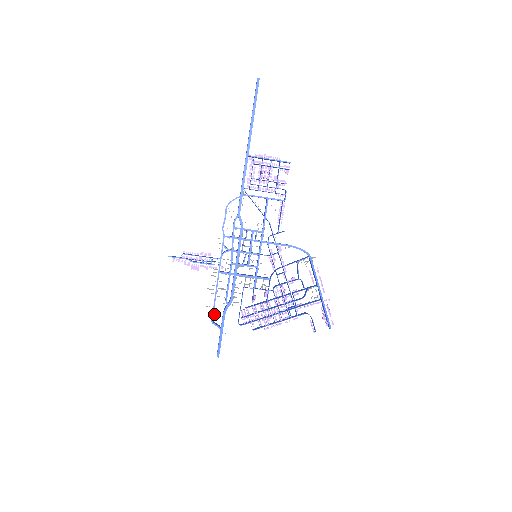
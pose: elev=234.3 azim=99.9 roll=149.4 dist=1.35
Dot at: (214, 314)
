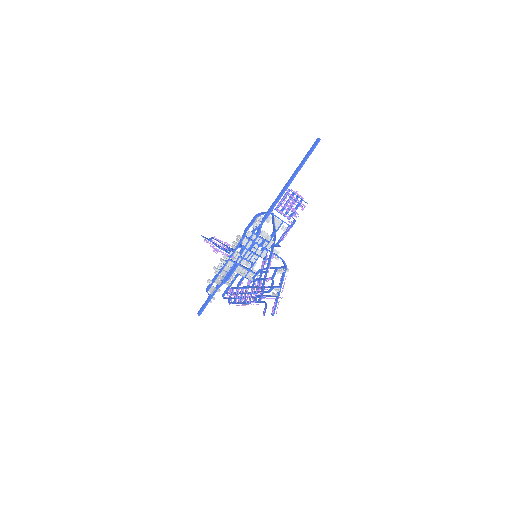
Dot at: (212, 286)
